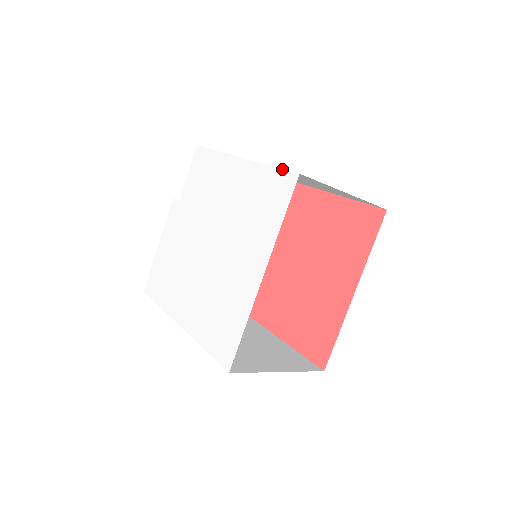
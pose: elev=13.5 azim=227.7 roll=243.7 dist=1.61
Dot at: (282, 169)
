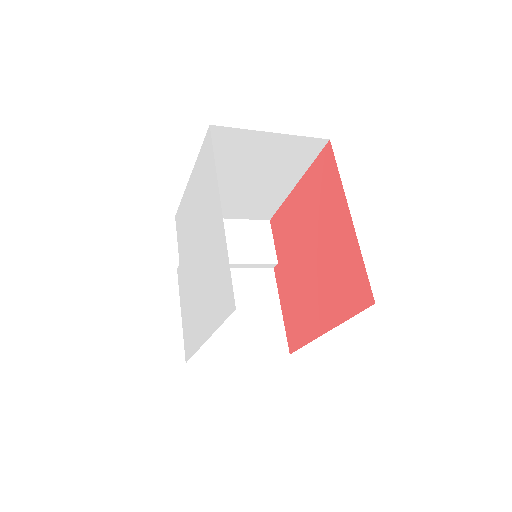
Dot at: occluded
